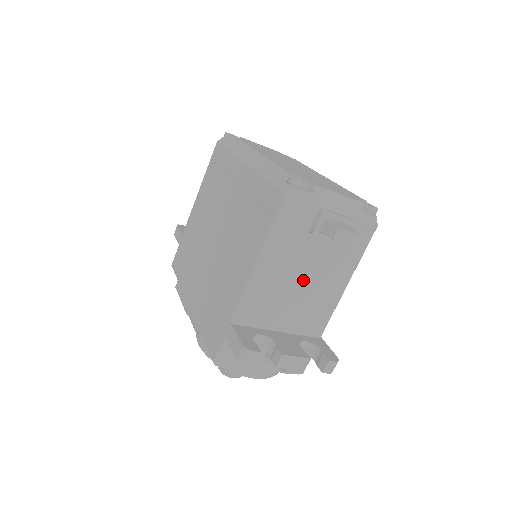
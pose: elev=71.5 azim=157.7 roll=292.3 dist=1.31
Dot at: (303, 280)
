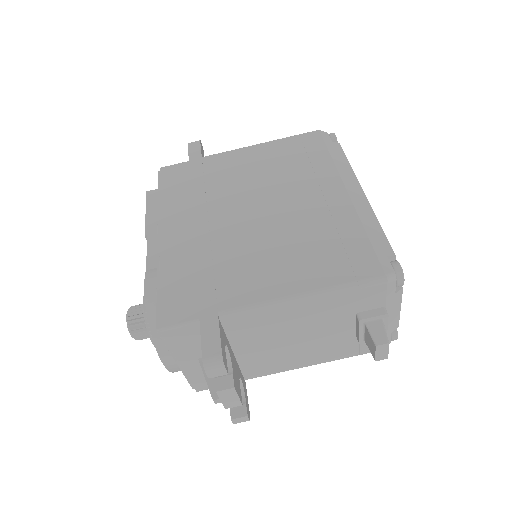
Dot at: (302, 337)
